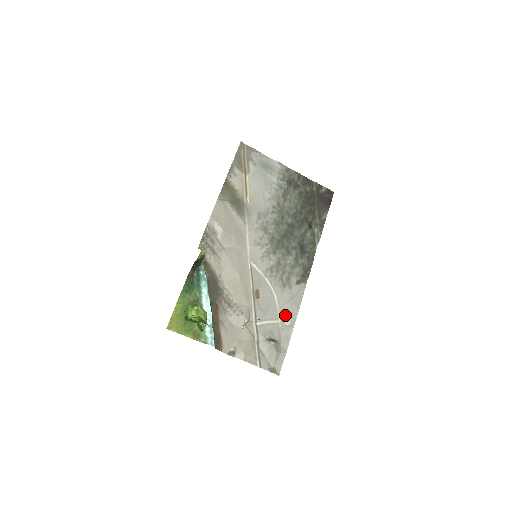
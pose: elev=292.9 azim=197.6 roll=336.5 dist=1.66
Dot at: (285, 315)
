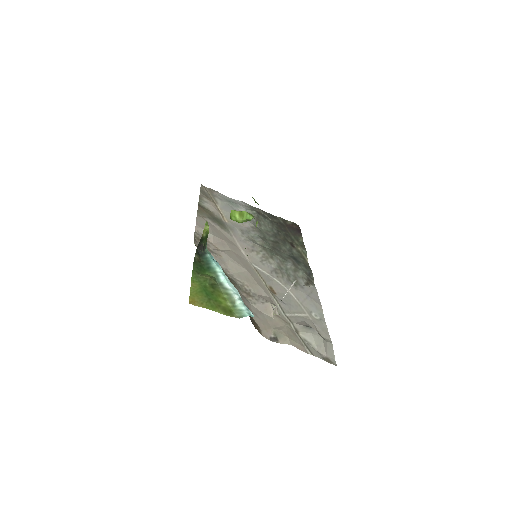
Dot at: (310, 310)
